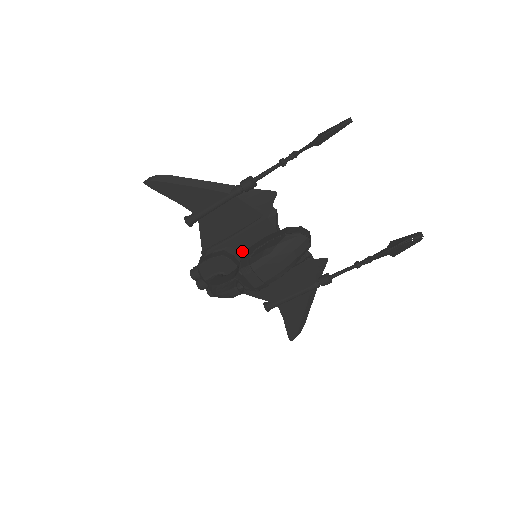
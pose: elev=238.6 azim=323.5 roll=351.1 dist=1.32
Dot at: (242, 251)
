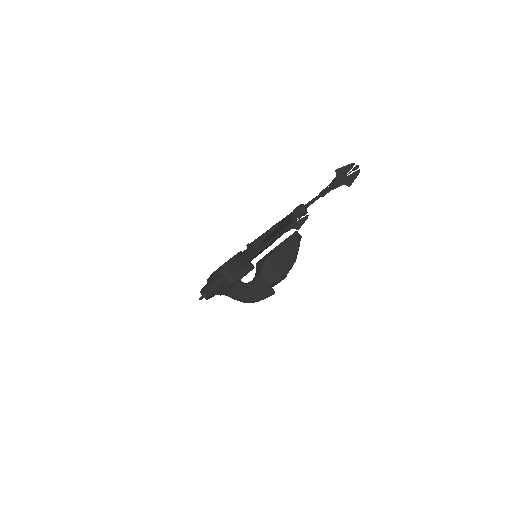
Dot at: occluded
